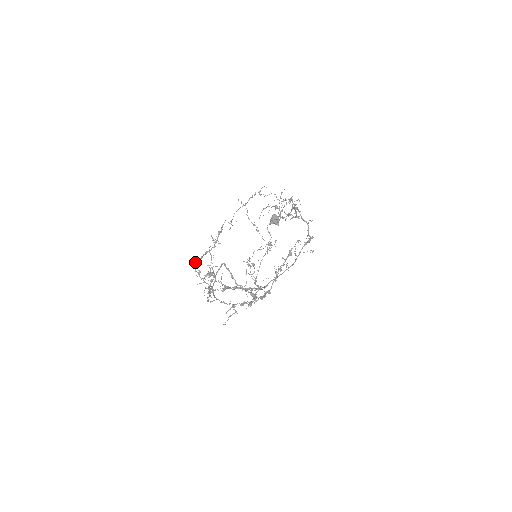
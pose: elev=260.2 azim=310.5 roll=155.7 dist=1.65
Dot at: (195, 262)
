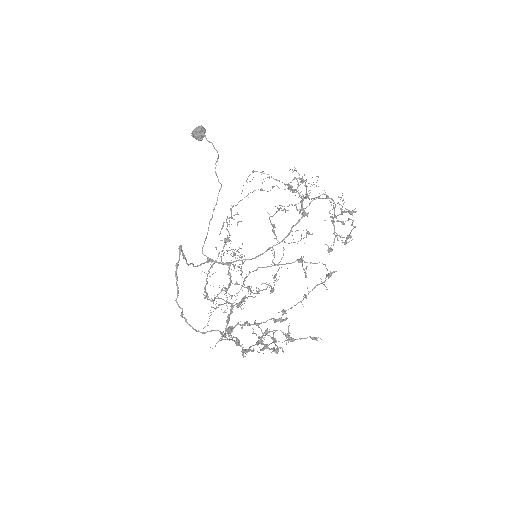
Dot at: occluded
